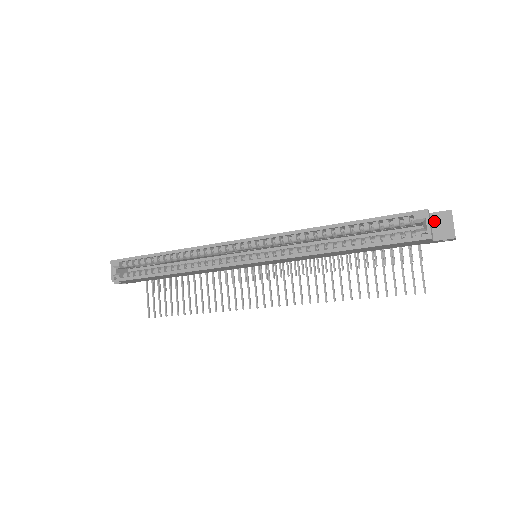
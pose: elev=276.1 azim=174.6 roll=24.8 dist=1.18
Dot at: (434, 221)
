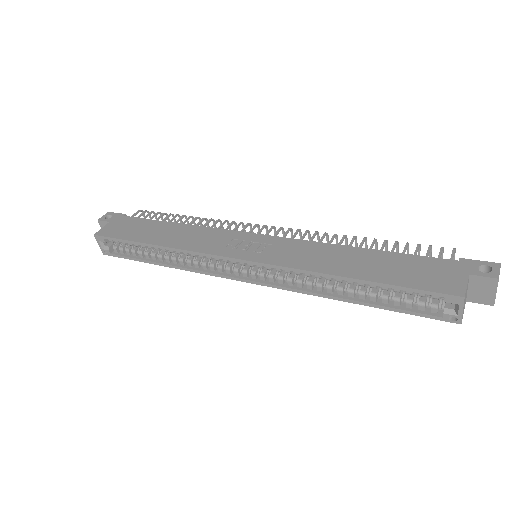
Dot at: (473, 284)
